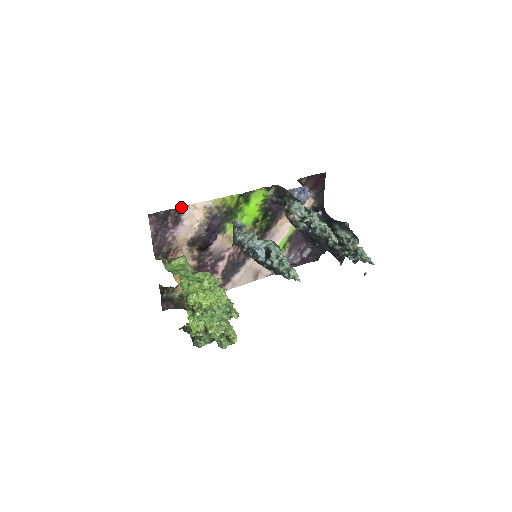
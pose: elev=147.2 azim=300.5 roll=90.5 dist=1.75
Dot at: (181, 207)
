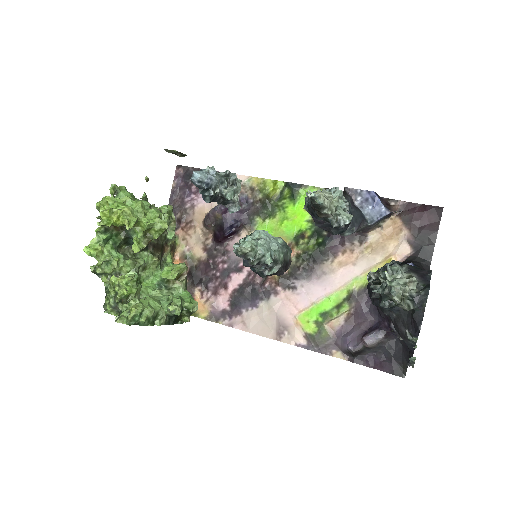
Dot at: occluded
